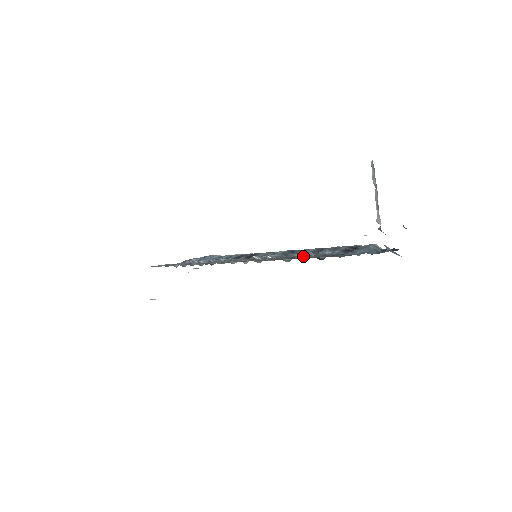
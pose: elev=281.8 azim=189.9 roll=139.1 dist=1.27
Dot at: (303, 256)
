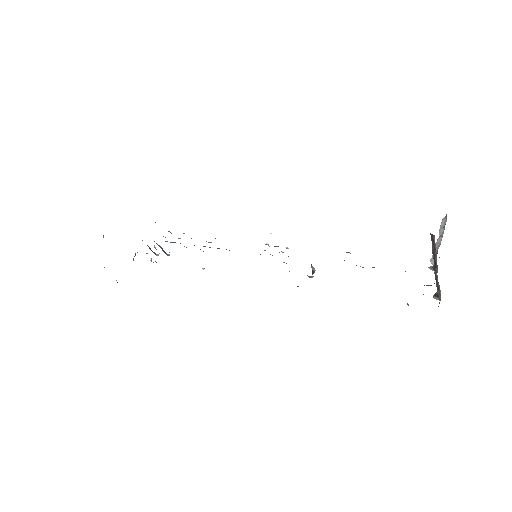
Dot at: occluded
